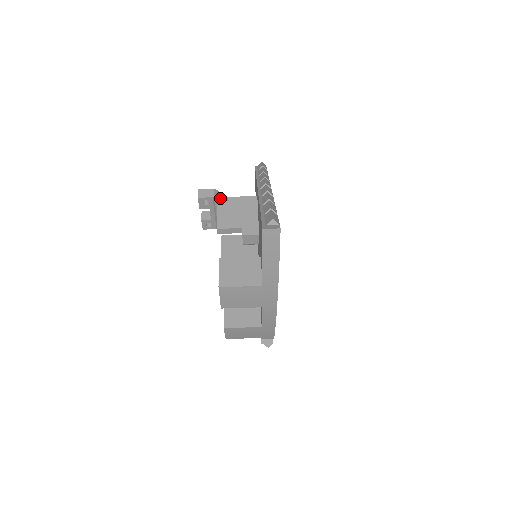
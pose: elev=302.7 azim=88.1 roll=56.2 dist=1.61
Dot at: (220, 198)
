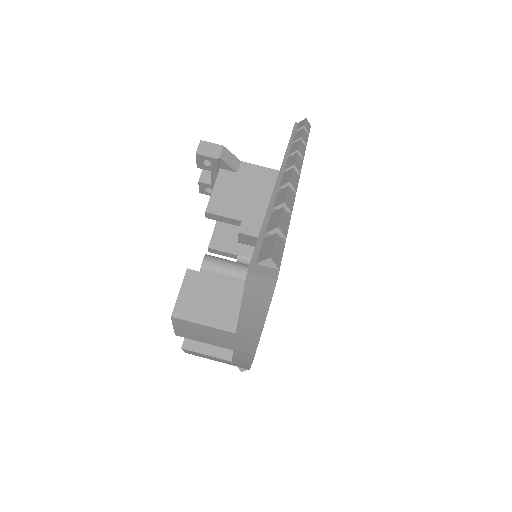
Dot at: (228, 162)
